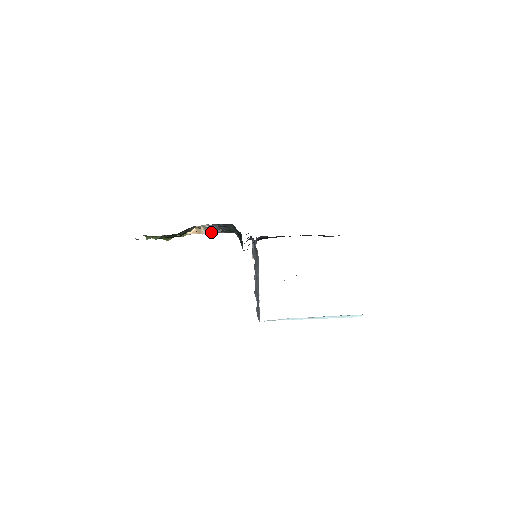
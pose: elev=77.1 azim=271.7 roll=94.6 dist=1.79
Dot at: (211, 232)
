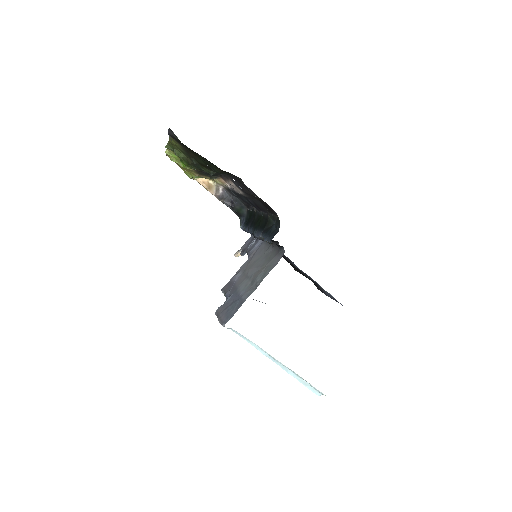
Dot at: (220, 197)
